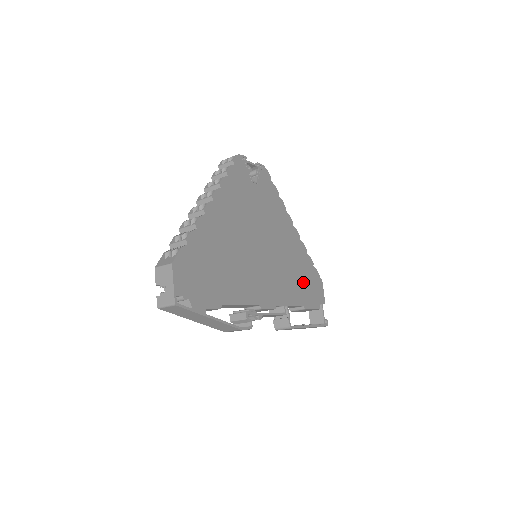
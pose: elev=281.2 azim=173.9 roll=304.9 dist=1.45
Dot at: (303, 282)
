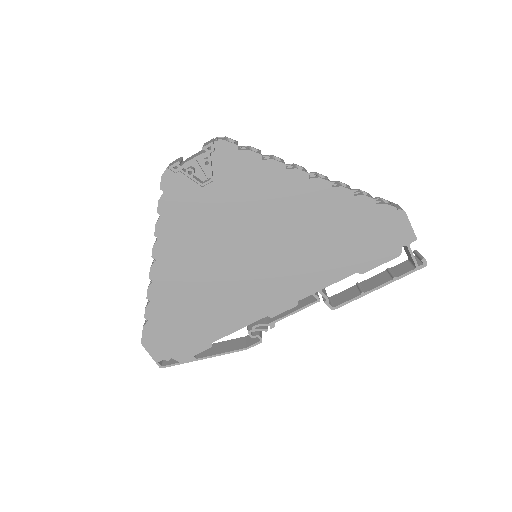
Dot at: (351, 243)
